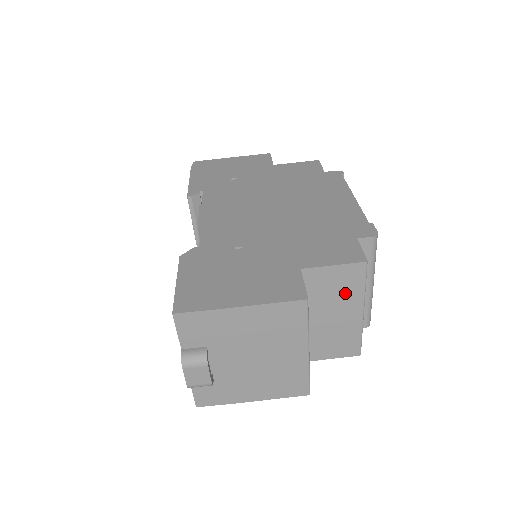
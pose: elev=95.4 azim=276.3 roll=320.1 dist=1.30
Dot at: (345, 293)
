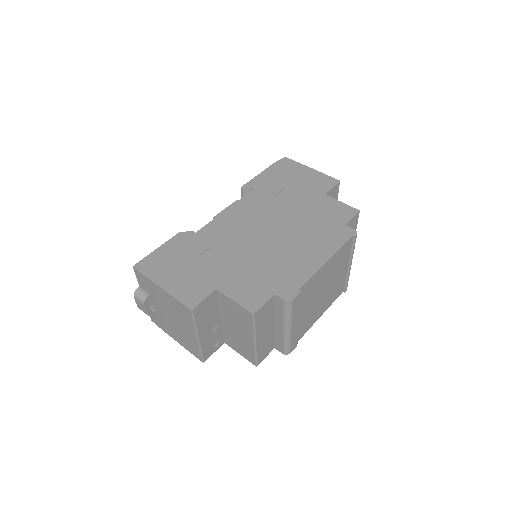
Dot at: (243, 322)
